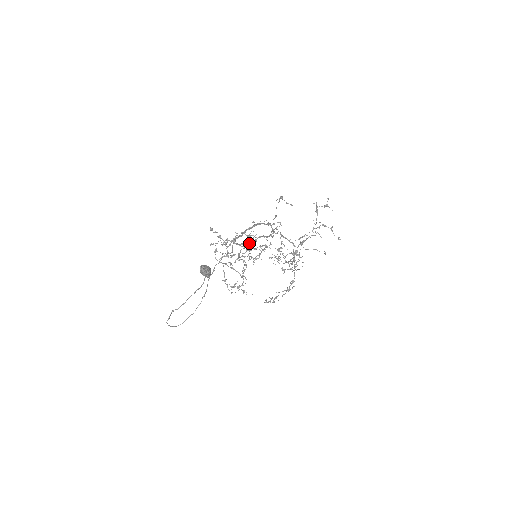
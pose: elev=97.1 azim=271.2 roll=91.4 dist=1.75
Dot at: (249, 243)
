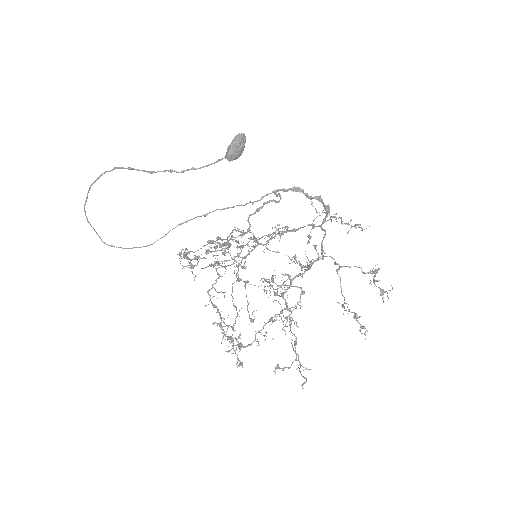
Dot at: (265, 244)
